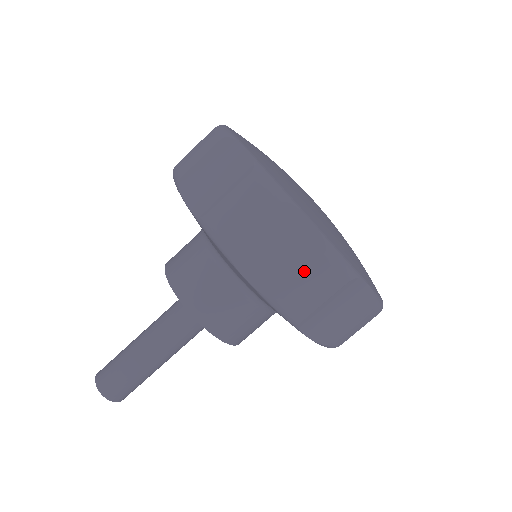
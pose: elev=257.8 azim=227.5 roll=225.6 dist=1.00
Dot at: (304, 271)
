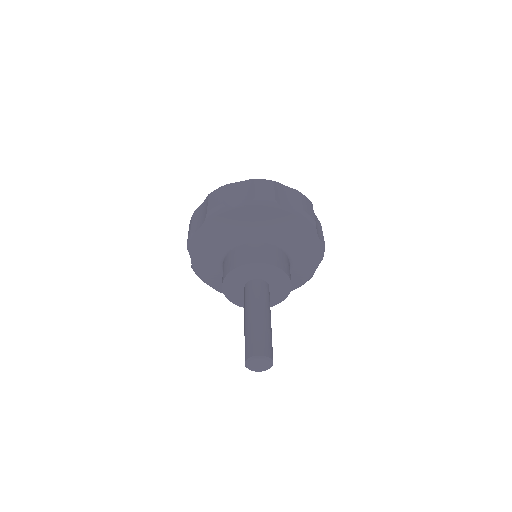
Dot at: (301, 200)
